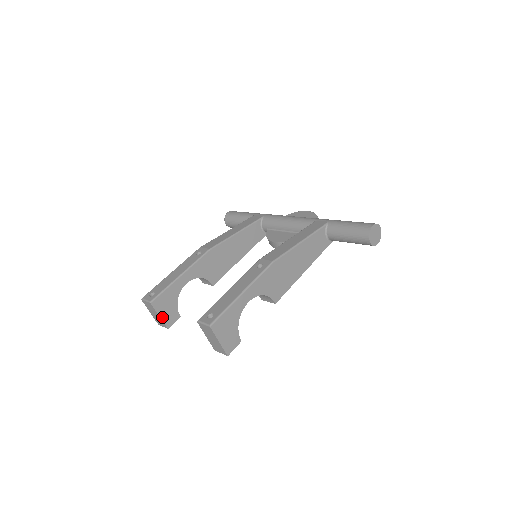
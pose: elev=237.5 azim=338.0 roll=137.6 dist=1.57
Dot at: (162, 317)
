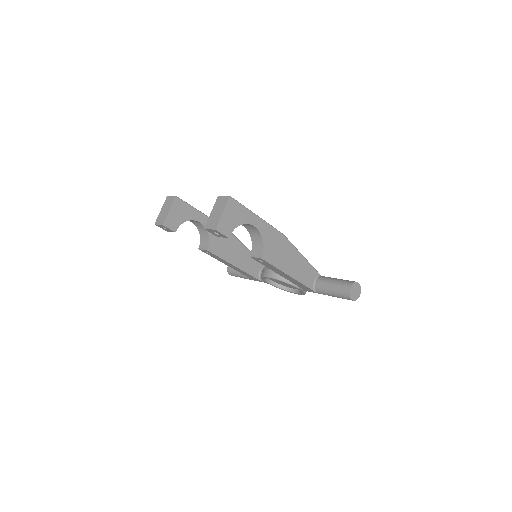
Dot at: (169, 214)
